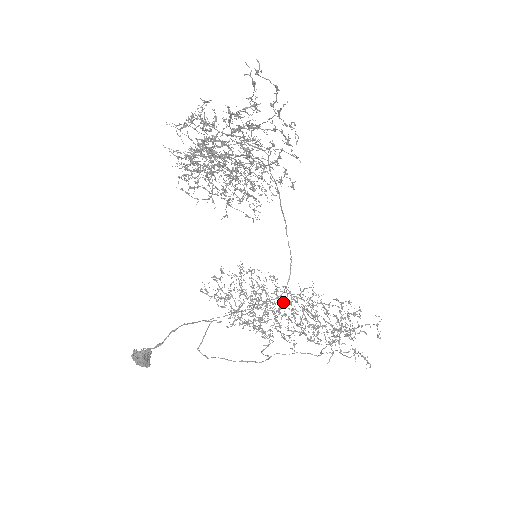
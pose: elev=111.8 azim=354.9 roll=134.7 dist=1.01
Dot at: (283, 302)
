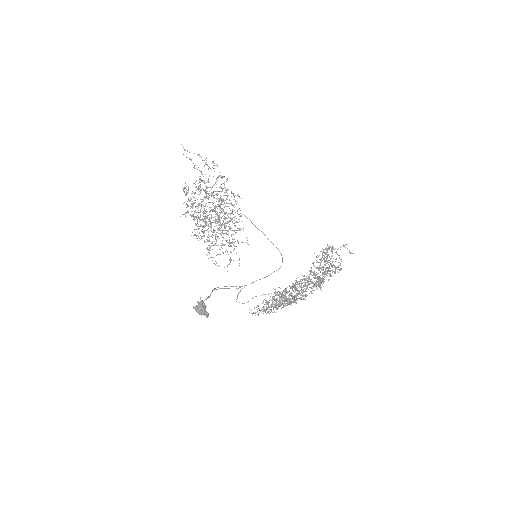
Dot at: (306, 296)
